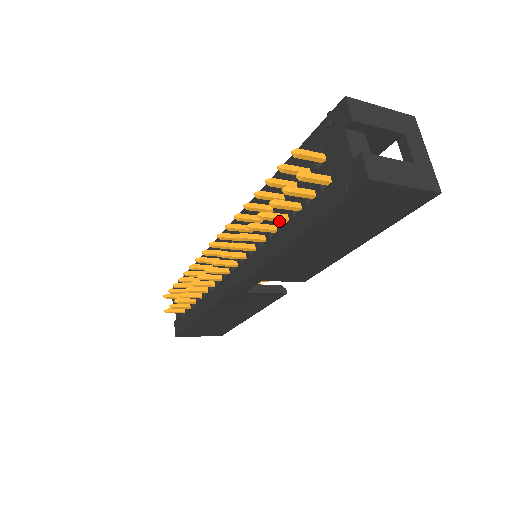
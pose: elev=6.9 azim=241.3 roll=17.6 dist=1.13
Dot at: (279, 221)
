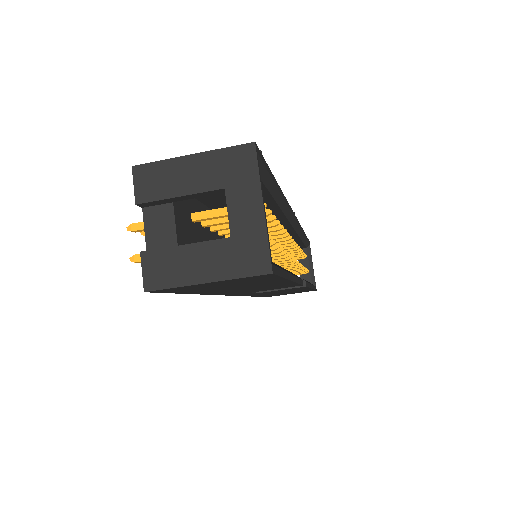
Dot at: occluded
